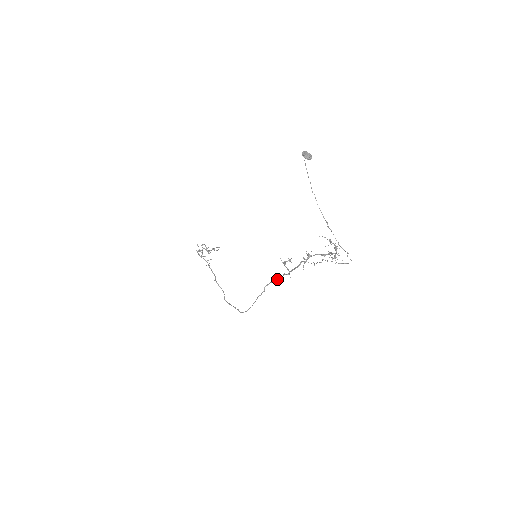
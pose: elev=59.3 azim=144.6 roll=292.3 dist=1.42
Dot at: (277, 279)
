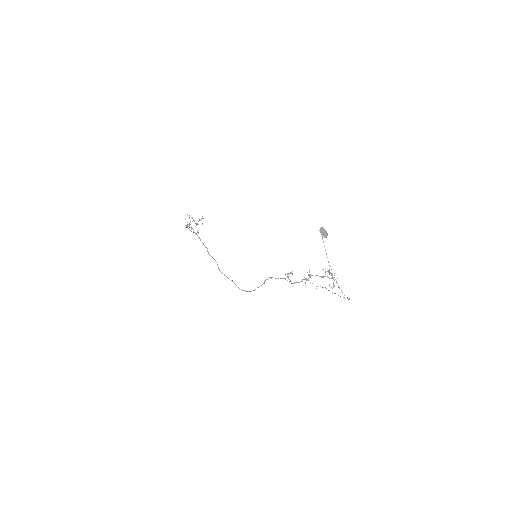
Dot at: occluded
